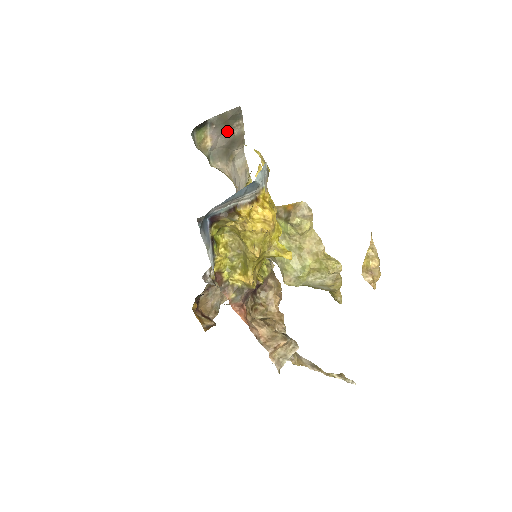
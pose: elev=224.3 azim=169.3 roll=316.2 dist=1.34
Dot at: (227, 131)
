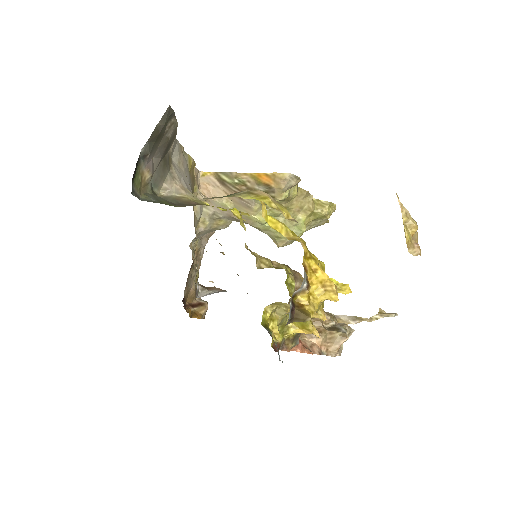
Dot at: (160, 143)
